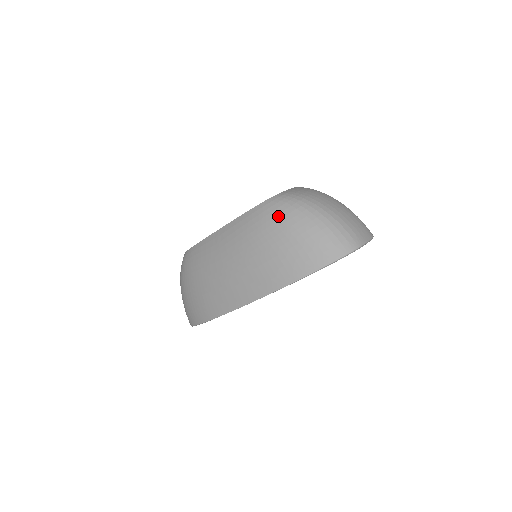
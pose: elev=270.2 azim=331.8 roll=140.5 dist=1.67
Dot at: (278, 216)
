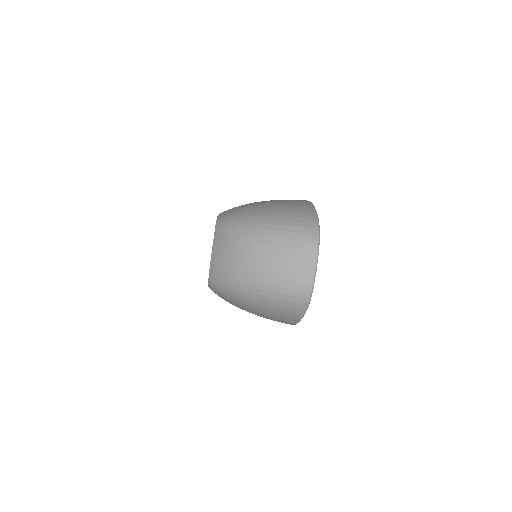
Dot at: (229, 299)
